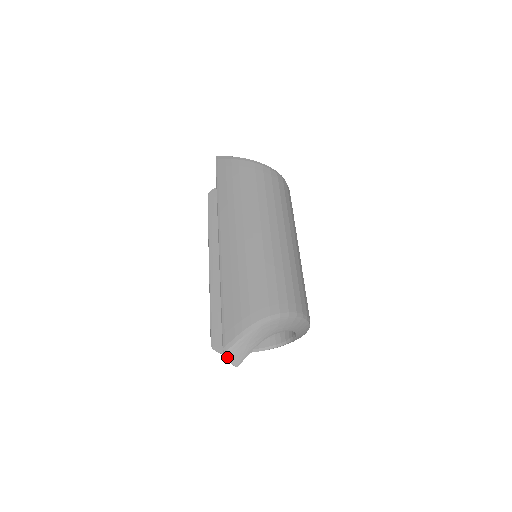
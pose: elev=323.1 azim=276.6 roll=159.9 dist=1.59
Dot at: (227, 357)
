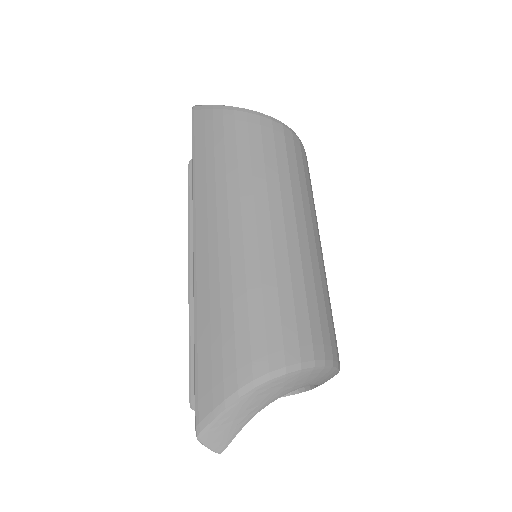
Dot at: (202, 441)
